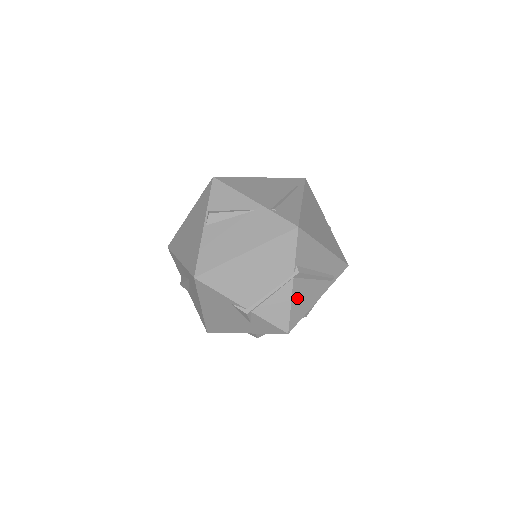
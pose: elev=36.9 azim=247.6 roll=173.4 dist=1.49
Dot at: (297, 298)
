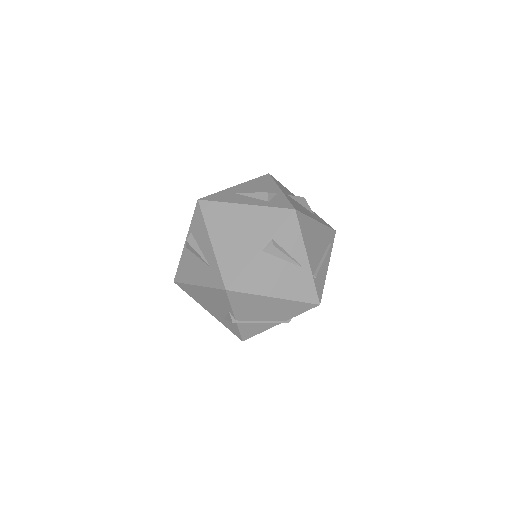
Dot at: occluded
